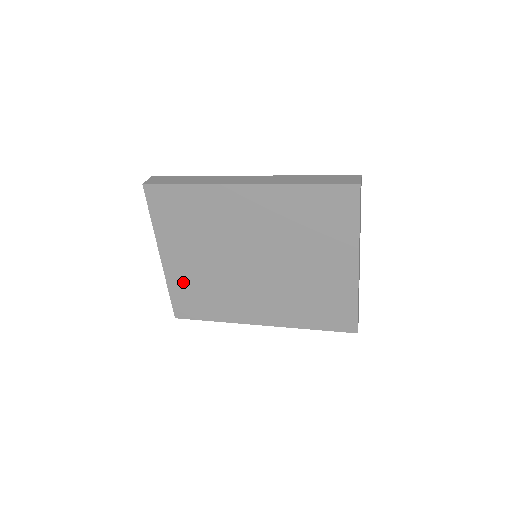
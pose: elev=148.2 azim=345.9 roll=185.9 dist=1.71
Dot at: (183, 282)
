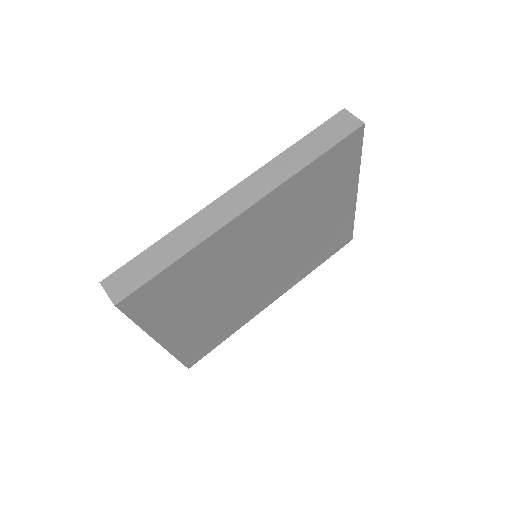
Dot at: (191, 339)
